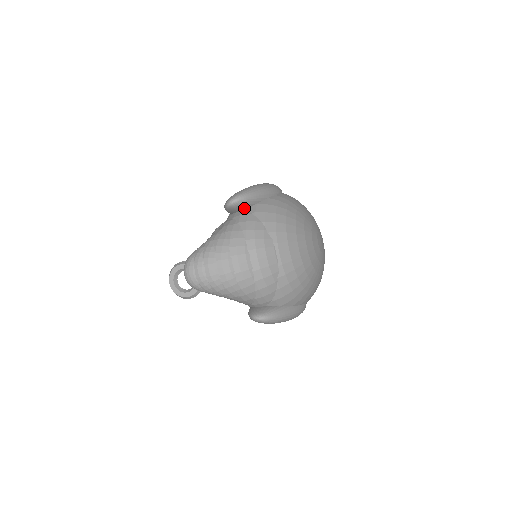
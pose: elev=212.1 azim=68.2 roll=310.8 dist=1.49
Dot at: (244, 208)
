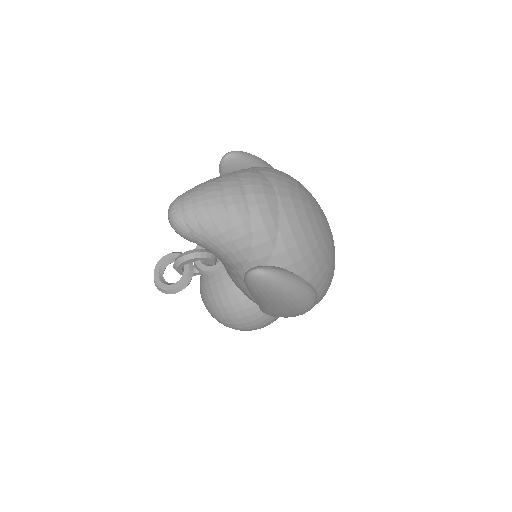
Dot at: (240, 168)
